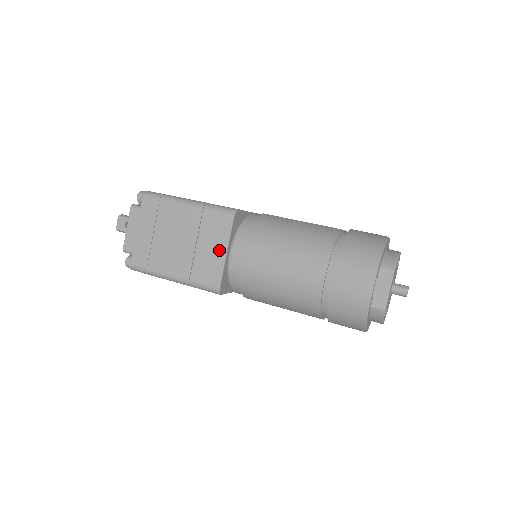
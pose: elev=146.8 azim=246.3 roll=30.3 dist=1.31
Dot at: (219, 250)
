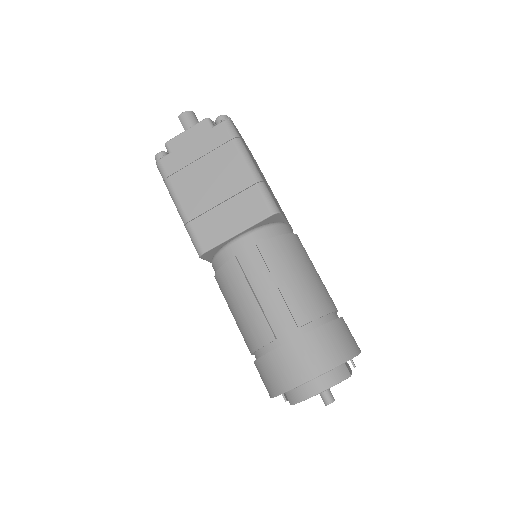
Dot at: occluded
